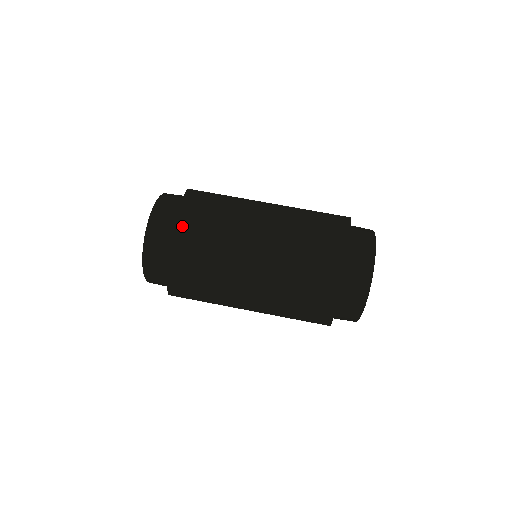
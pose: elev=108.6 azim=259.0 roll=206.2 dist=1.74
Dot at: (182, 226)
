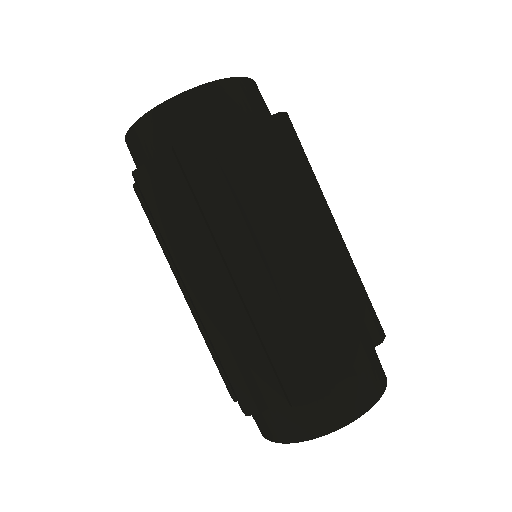
Dot at: (184, 158)
